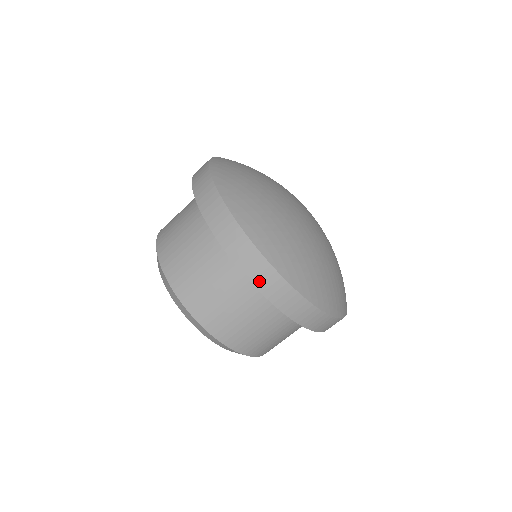
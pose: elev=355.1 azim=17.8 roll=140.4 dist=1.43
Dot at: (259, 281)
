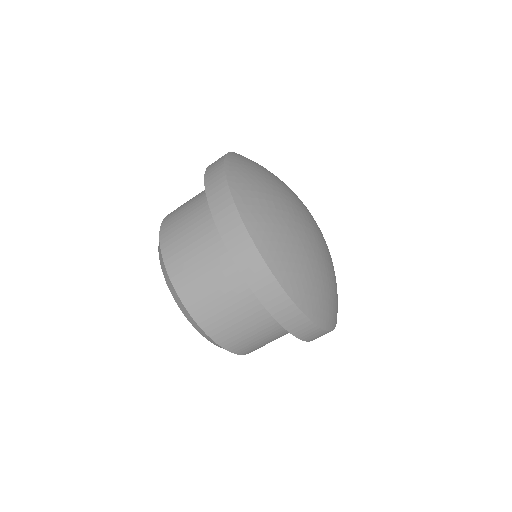
Dot at: occluded
